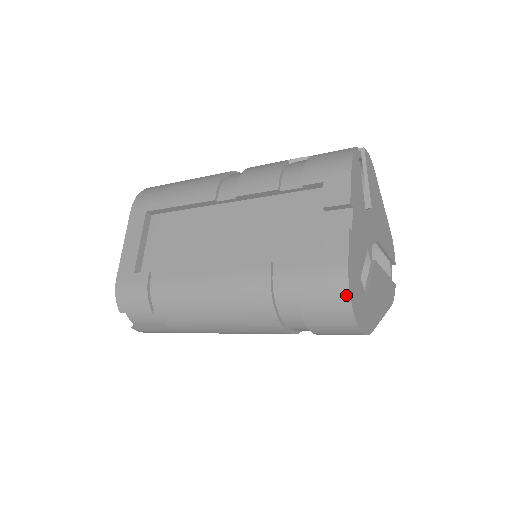
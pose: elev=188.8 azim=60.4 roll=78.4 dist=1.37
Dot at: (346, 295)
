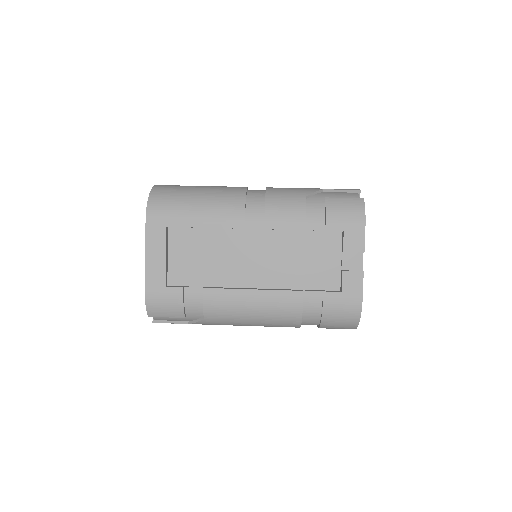
Dot at: (358, 317)
